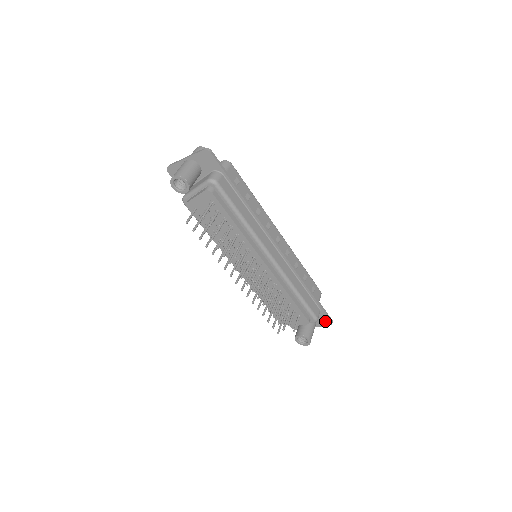
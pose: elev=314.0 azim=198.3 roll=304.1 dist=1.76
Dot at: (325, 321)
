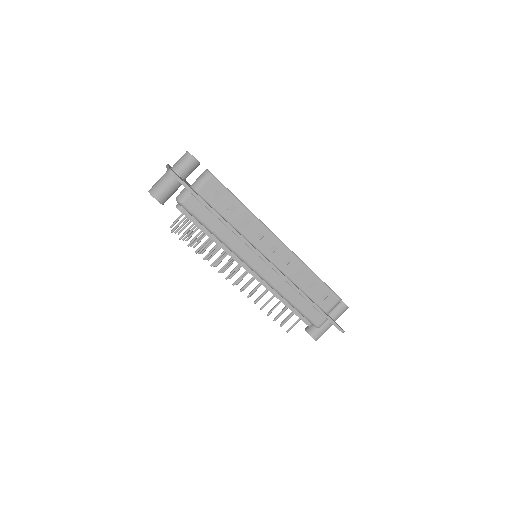
Dot at: occluded
